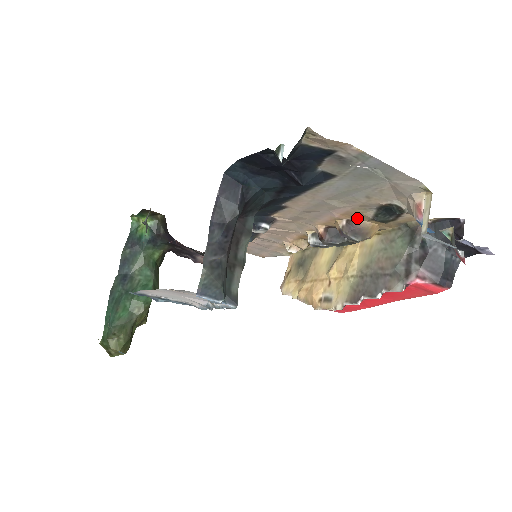
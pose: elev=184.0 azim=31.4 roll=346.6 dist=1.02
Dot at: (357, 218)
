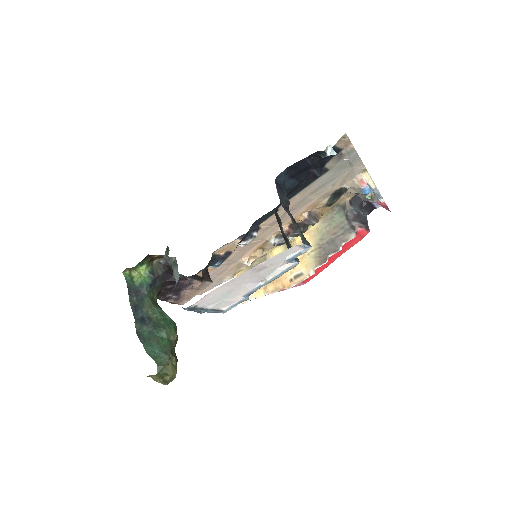
Dot at: (314, 208)
